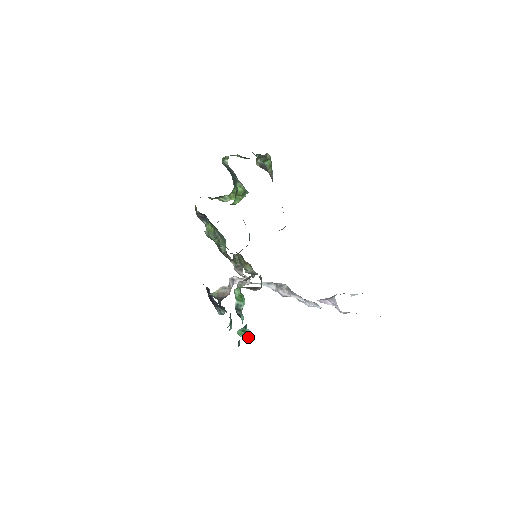
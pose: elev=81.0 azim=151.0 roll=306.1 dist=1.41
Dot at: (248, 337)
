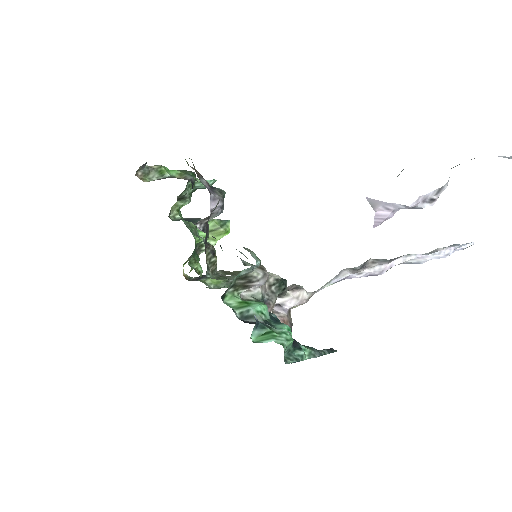
Dot at: (286, 338)
